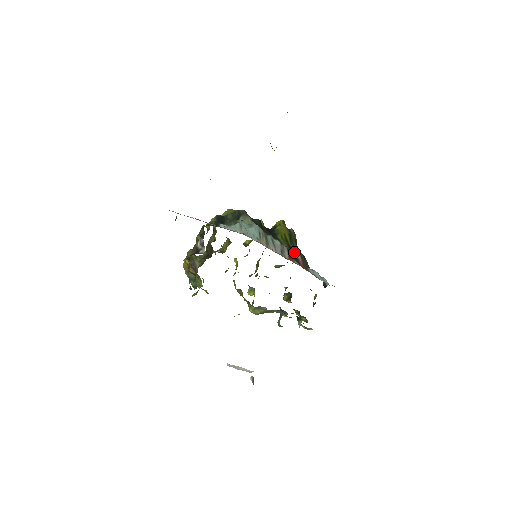
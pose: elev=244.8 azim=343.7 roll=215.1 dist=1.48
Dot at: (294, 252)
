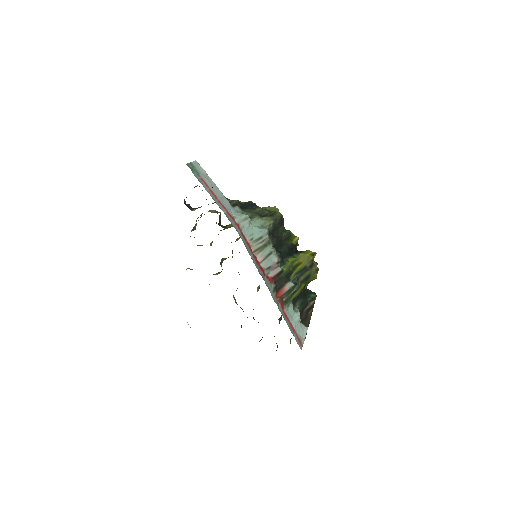
Dot at: (286, 280)
